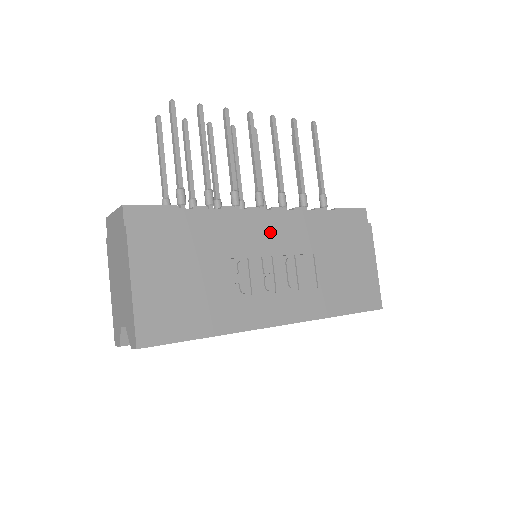
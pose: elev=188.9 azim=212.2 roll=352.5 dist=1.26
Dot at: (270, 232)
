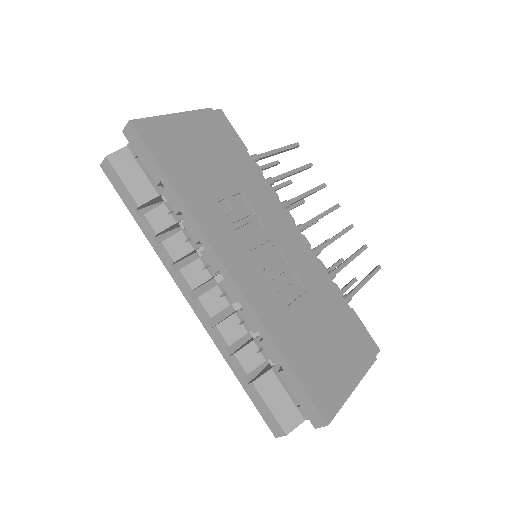
Dot at: (288, 233)
